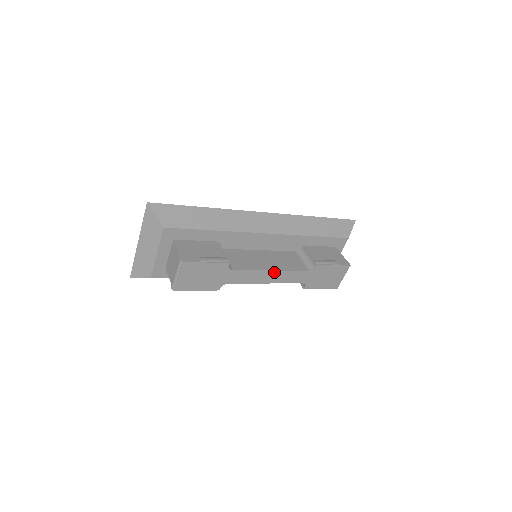
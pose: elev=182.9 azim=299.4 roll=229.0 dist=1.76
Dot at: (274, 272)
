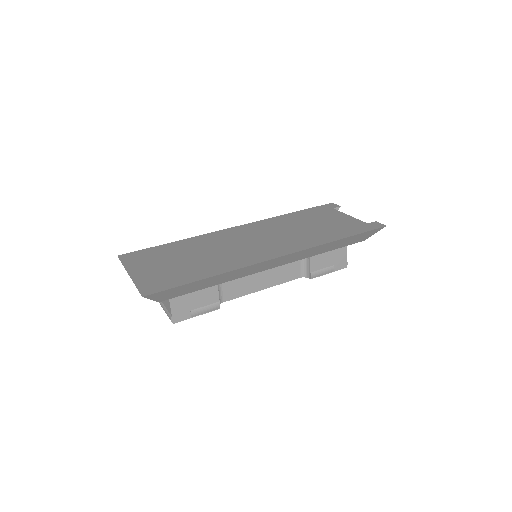
Dot at: (265, 288)
